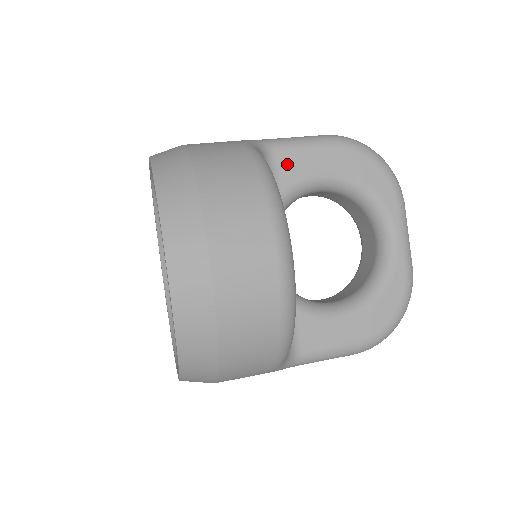
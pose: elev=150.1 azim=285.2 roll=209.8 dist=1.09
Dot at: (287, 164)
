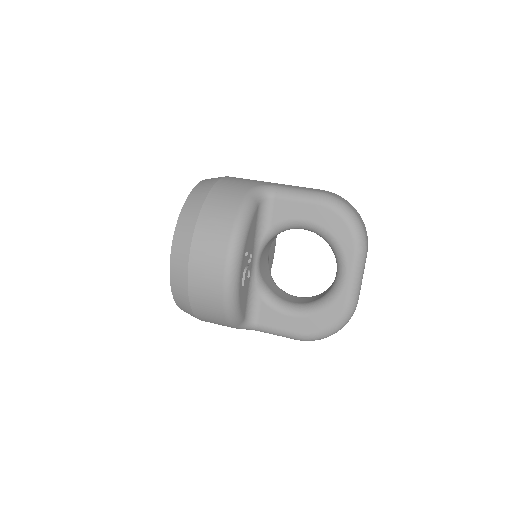
Dot at: (280, 207)
